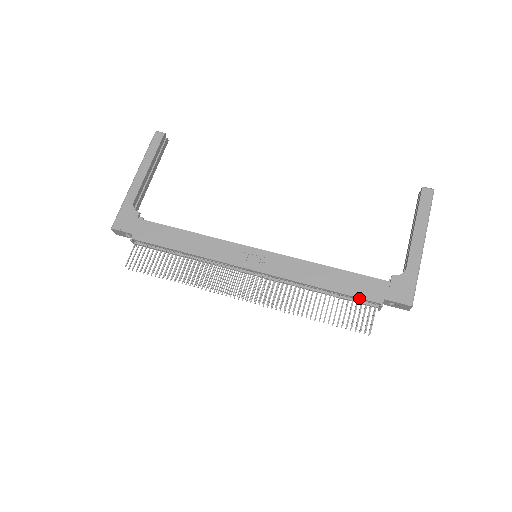
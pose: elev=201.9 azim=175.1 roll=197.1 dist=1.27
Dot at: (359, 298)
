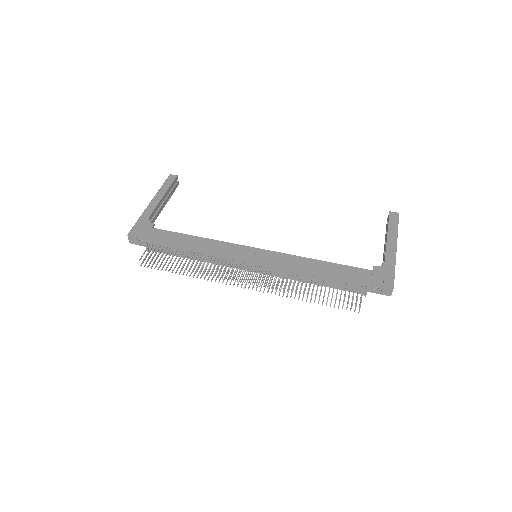
Dot at: (348, 282)
